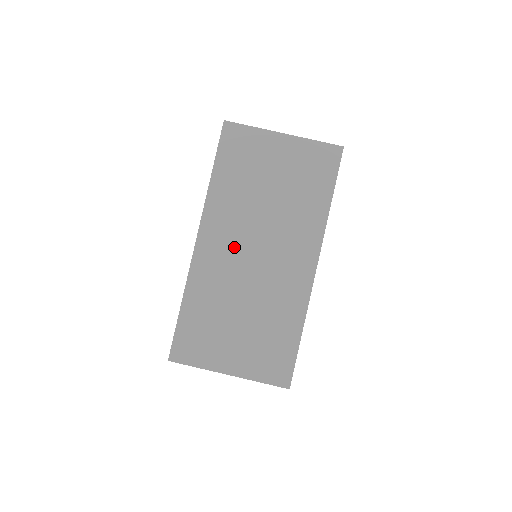
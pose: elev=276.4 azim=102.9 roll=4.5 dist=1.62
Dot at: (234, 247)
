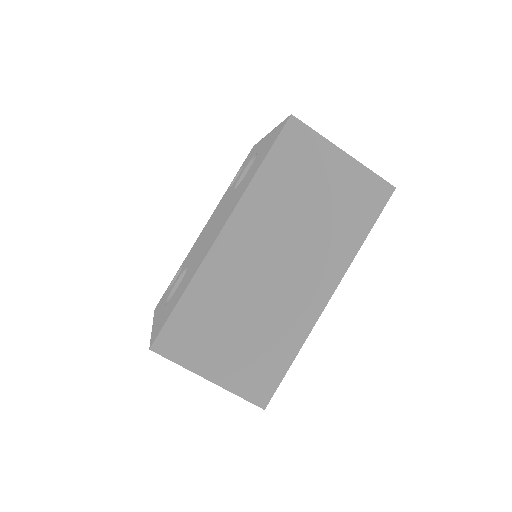
Dot at: (258, 252)
